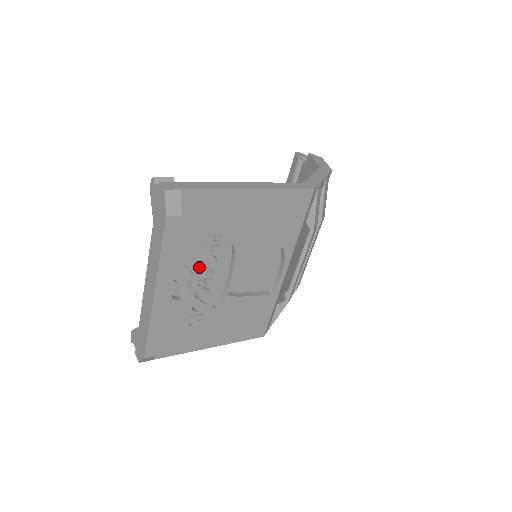
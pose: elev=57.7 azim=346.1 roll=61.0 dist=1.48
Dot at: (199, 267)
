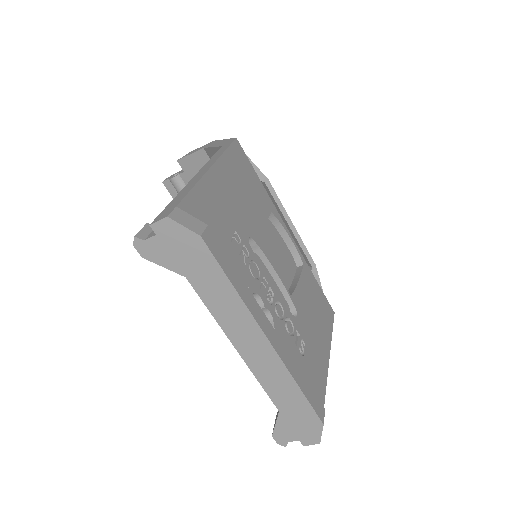
Dot at: (255, 284)
